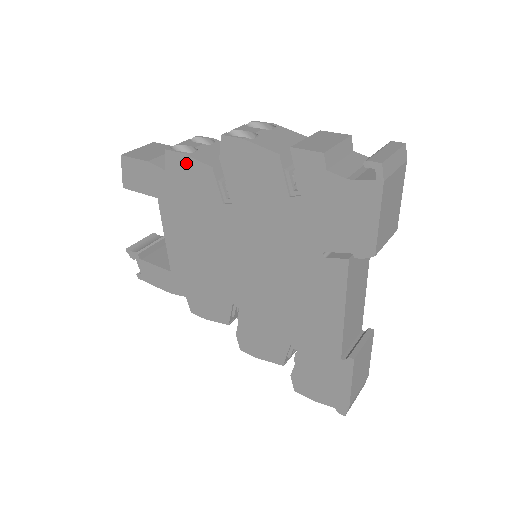
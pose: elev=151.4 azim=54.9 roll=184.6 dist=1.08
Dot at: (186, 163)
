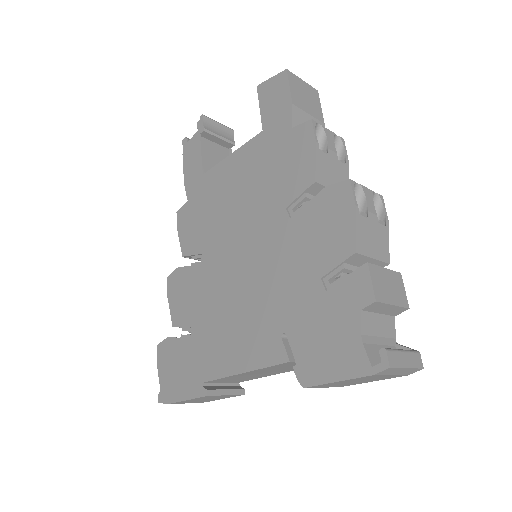
Dot at: (308, 149)
